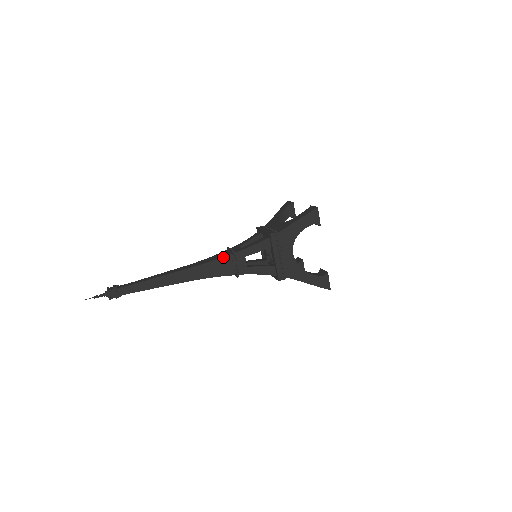
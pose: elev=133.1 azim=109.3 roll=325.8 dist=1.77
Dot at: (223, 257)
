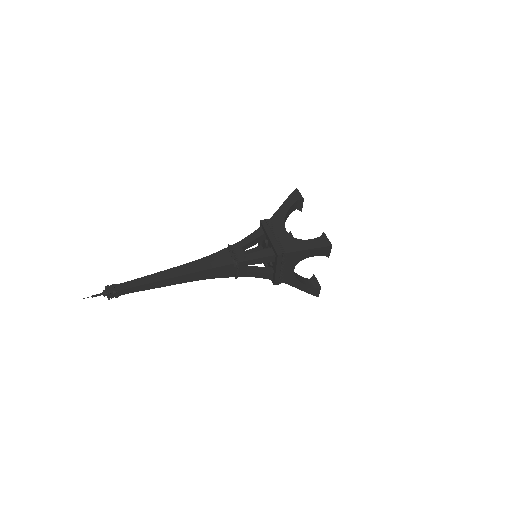
Dot at: (226, 265)
